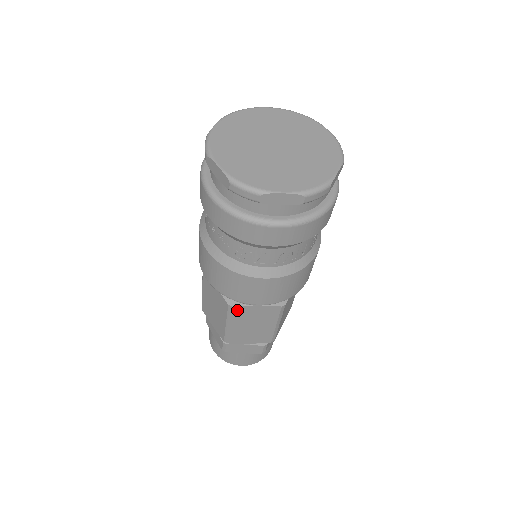
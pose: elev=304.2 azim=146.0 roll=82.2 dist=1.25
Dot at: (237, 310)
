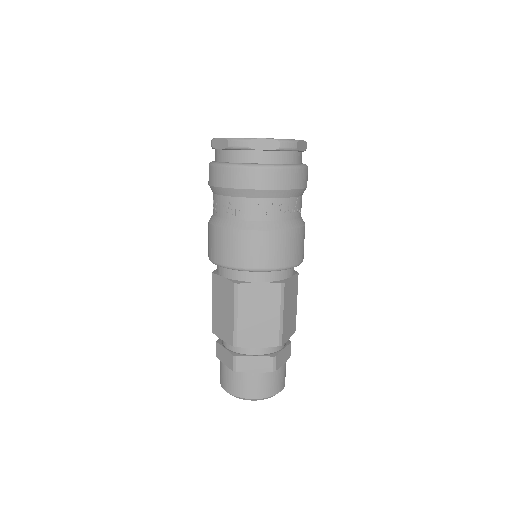
Dot at: (214, 279)
